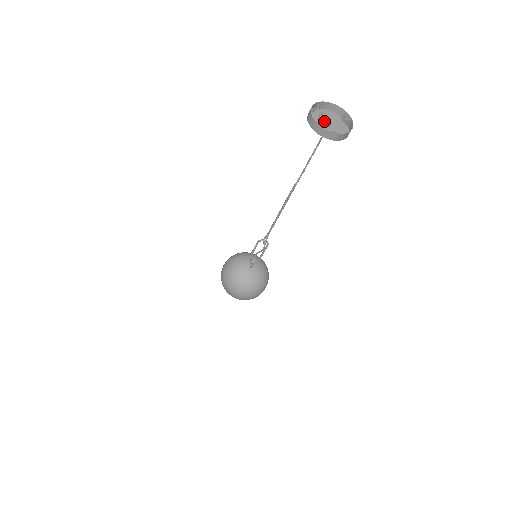
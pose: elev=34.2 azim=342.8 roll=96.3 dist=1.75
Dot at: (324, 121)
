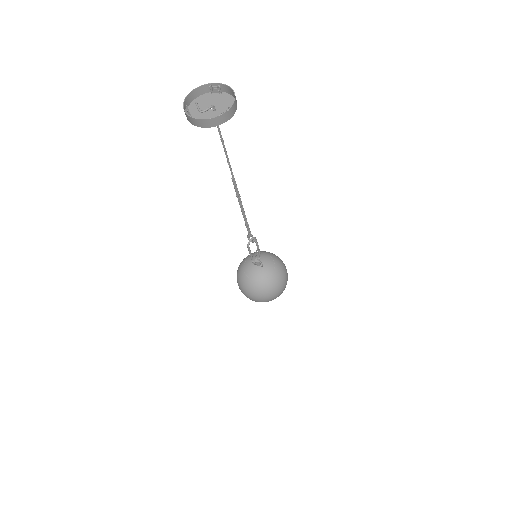
Dot at: (206, 111)
